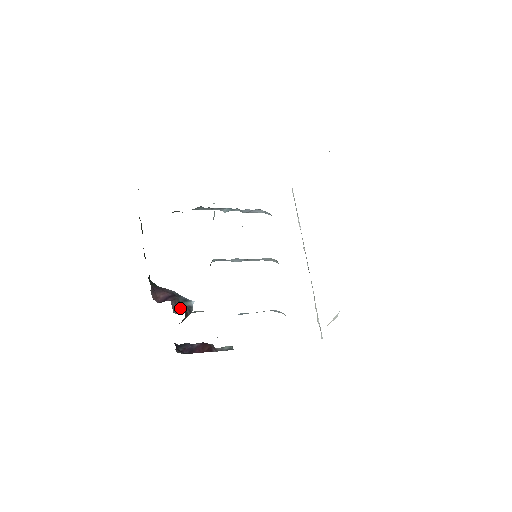
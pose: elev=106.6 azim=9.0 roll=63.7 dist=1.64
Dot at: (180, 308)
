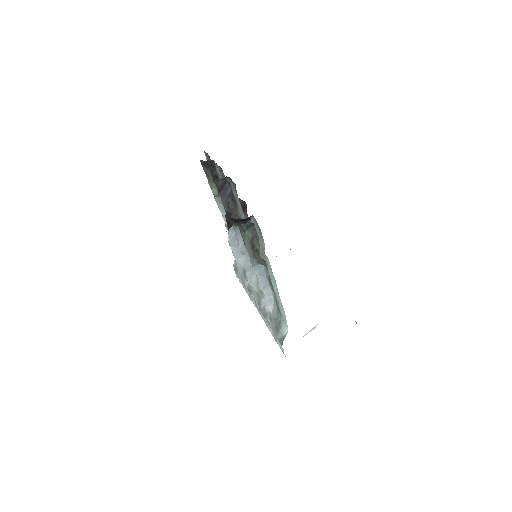
Dot at: occluded
